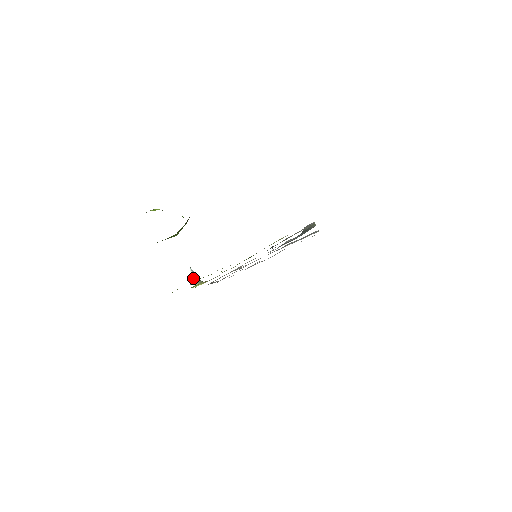
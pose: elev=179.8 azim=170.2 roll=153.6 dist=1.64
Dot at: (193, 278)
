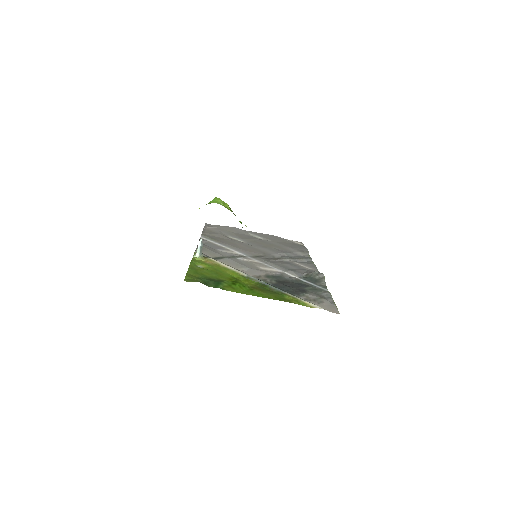
Dot at: (198, 249)
